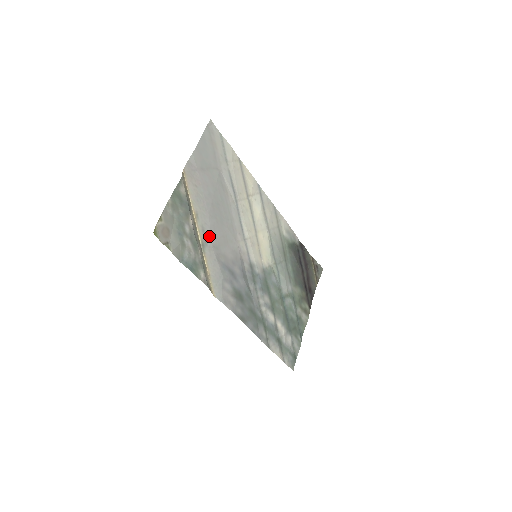
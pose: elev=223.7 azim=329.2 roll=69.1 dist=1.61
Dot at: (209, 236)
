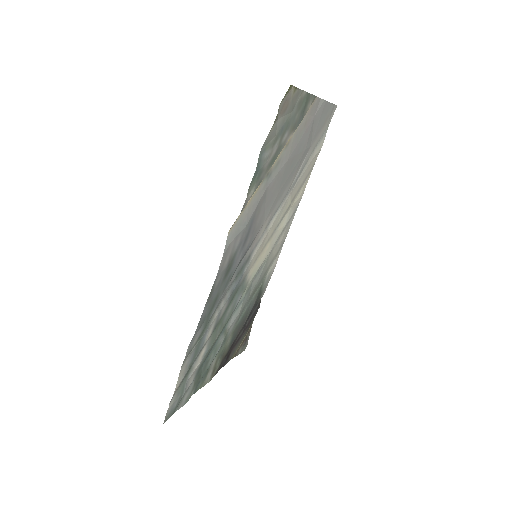
Dot at: (274, 176)
